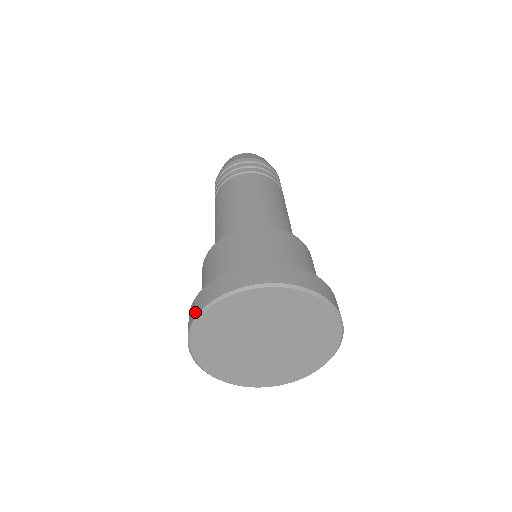
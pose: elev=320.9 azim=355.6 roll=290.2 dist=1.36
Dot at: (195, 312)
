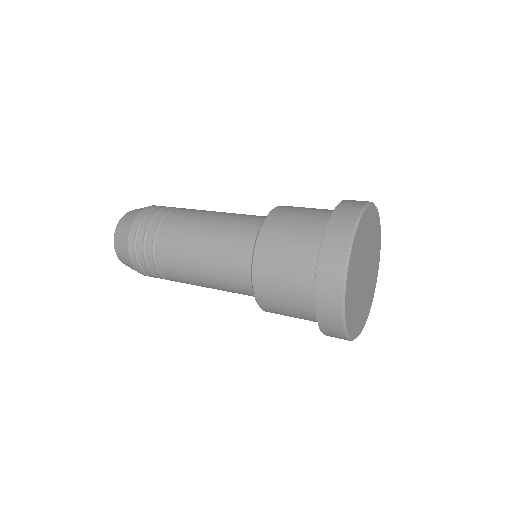
Dot at: (347, 228)
